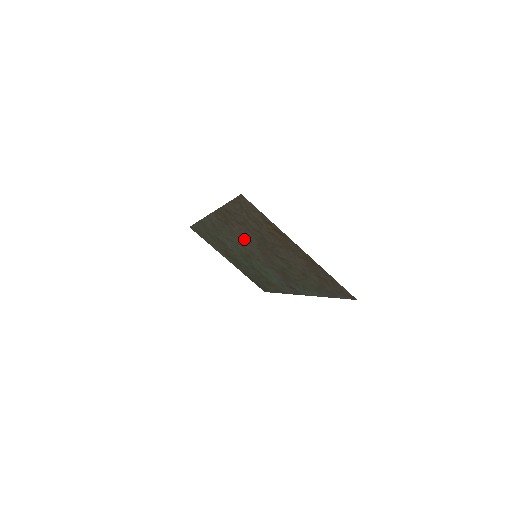
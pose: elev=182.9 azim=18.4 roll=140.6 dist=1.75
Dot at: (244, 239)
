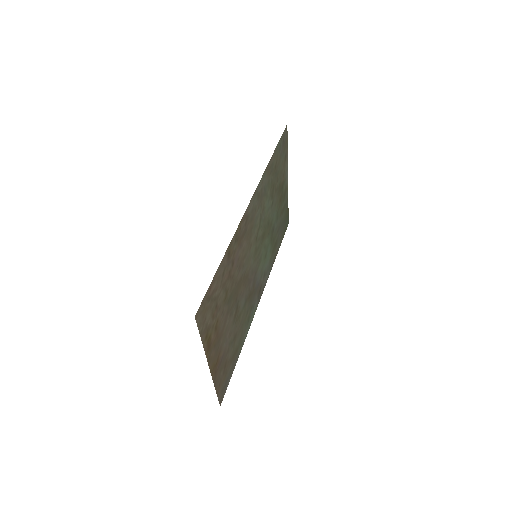
Dot at: (247, 252)
